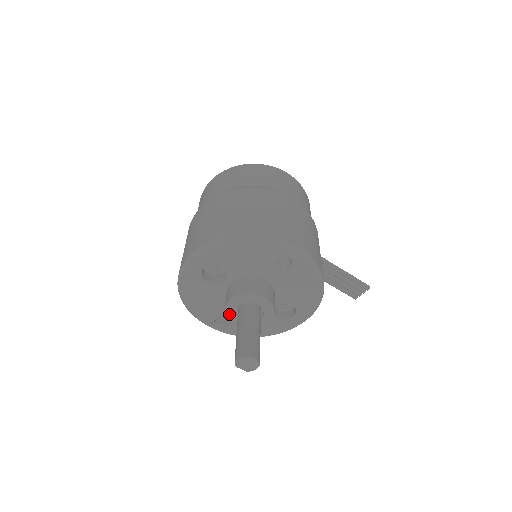
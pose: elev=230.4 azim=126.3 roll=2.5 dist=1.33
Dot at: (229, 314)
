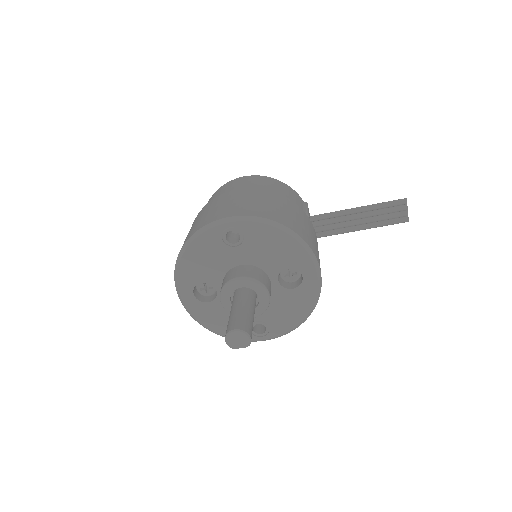
Dot at: occluded
